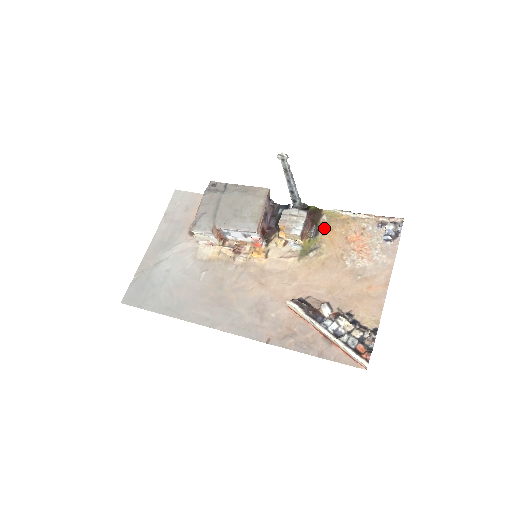
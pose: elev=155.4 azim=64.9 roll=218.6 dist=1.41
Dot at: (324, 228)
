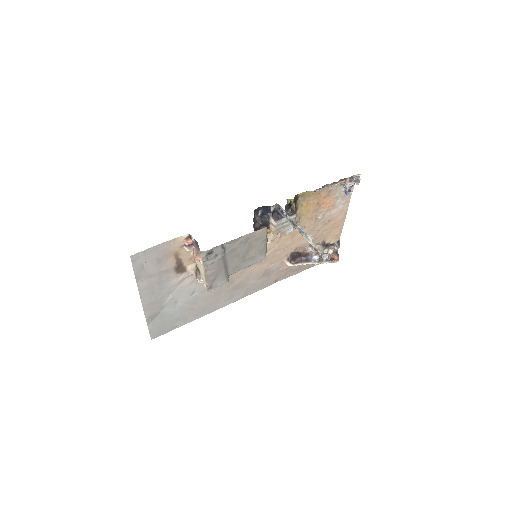
Dot at: (301, 206)
